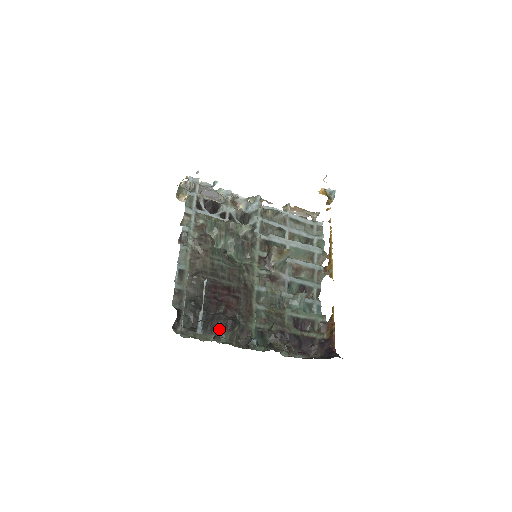
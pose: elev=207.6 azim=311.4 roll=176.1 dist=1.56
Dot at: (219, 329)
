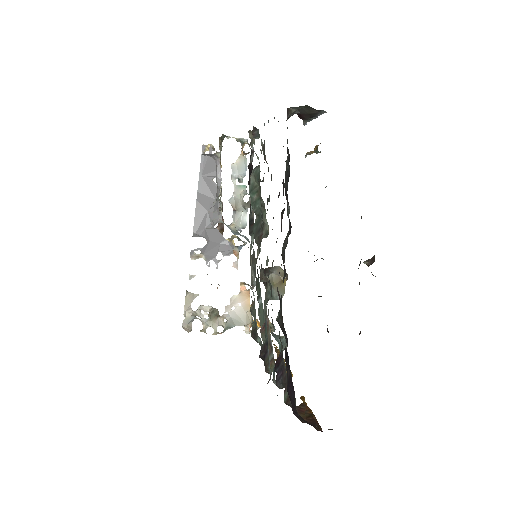
Dot at: (287, 205)
